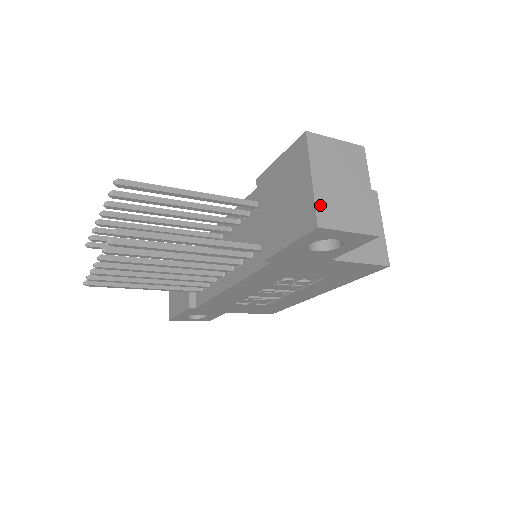
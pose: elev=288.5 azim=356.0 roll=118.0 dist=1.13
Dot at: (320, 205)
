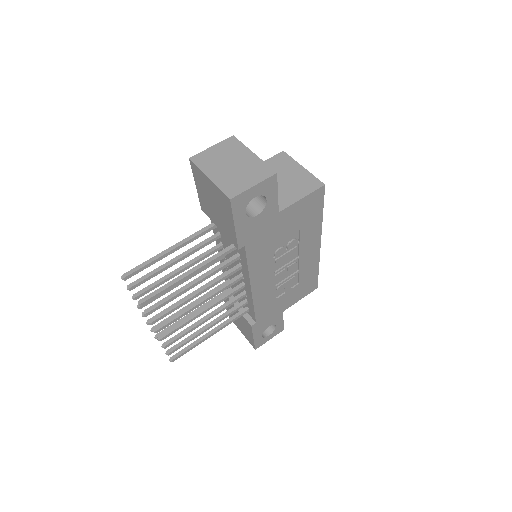
Dot at: (224, 187)
